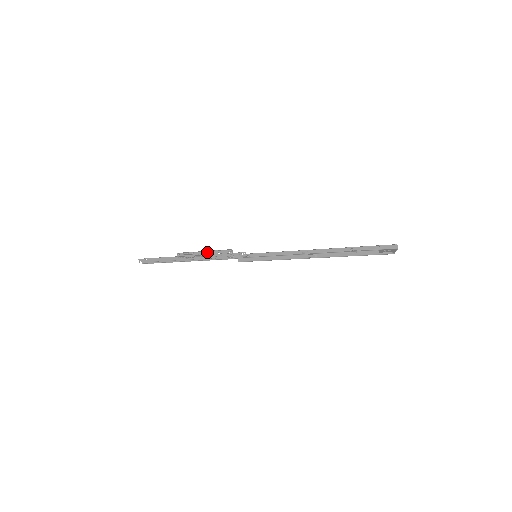
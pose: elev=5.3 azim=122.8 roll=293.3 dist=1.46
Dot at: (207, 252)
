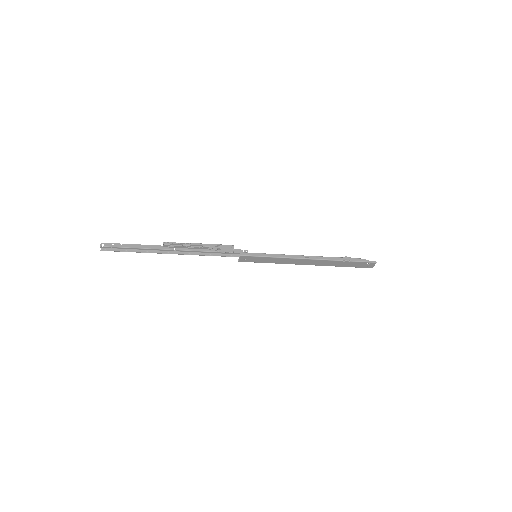
Dot at: (205, 244)
